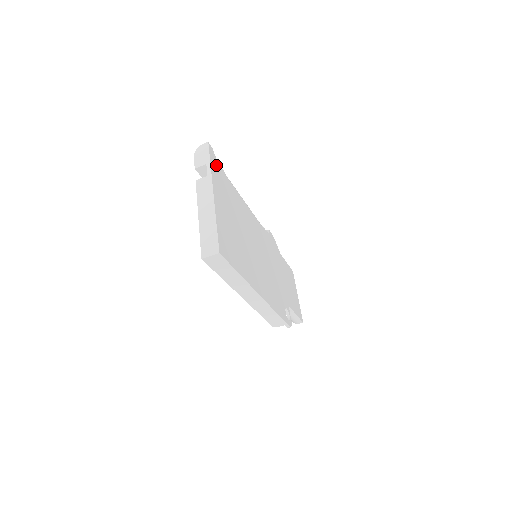
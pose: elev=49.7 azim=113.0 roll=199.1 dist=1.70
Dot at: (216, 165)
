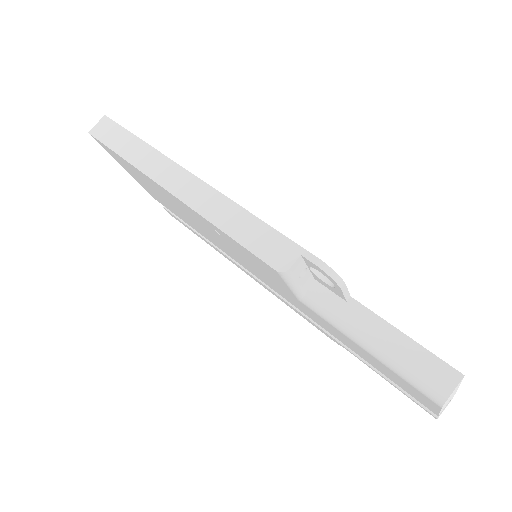
Dot at: occluded
